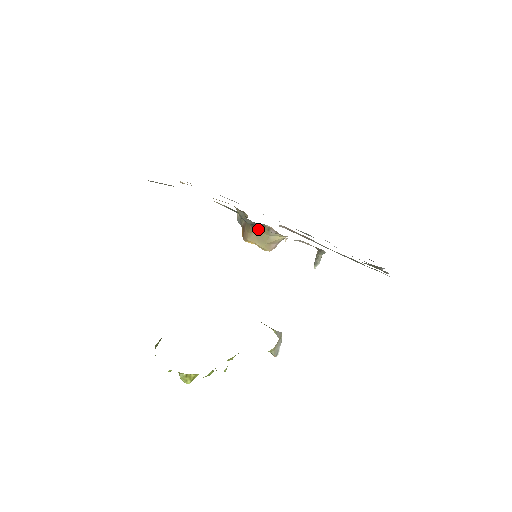
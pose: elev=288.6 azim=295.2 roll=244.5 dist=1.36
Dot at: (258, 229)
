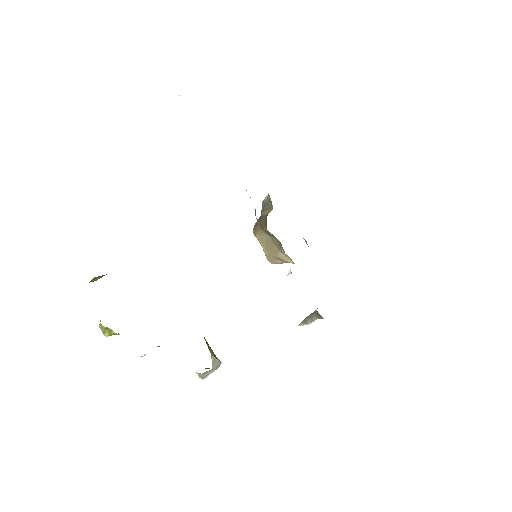
Dot at: (271, 235)
